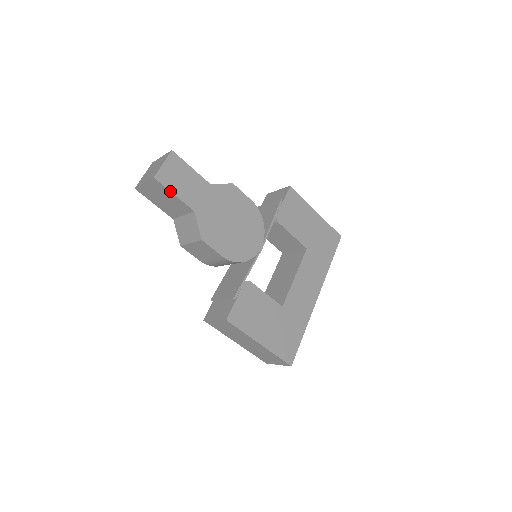
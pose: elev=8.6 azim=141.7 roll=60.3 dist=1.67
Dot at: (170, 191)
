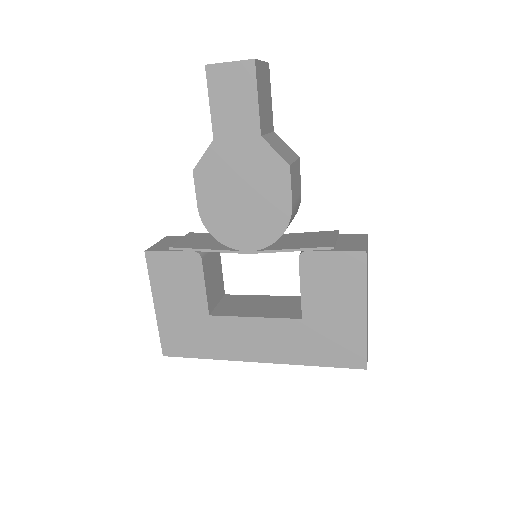
Dot at: (209, 95)
